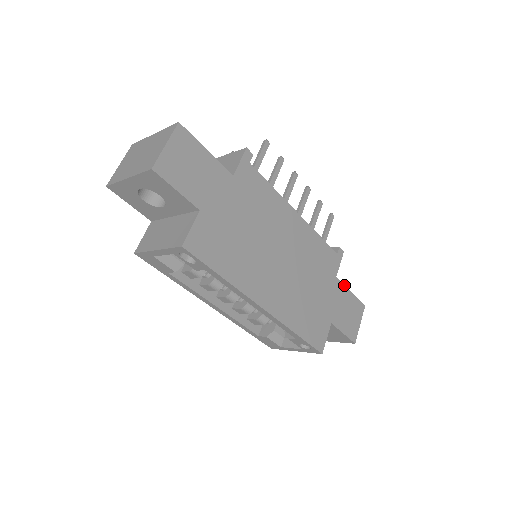
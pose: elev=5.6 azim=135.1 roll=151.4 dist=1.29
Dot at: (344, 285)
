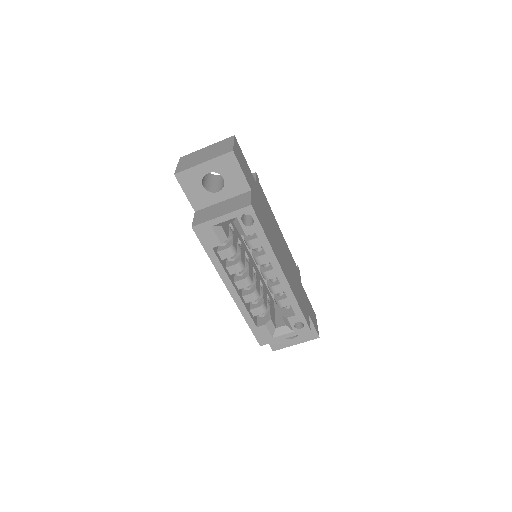
Dot at: (305, 292)
